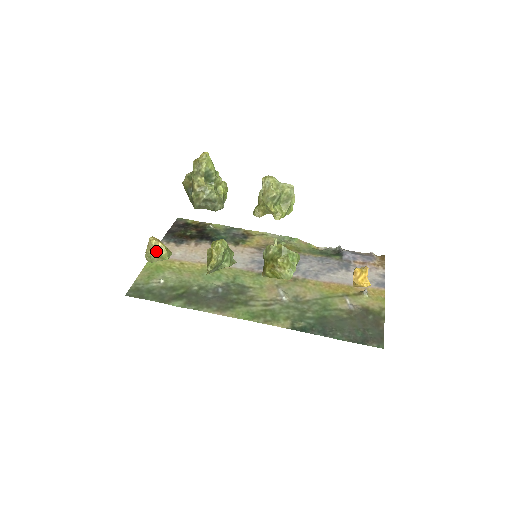
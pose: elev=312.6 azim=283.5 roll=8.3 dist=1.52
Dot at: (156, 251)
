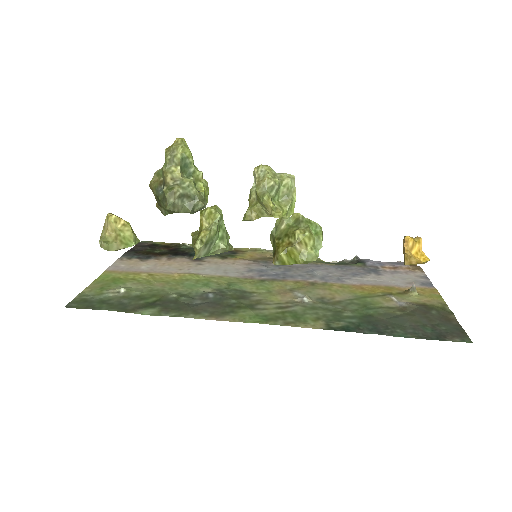
Dot at: (116, 233)
